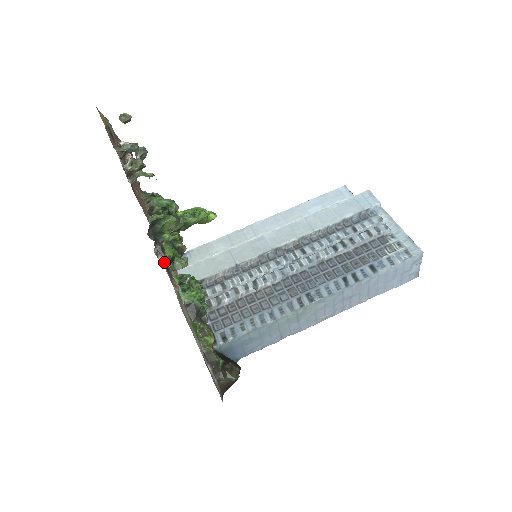
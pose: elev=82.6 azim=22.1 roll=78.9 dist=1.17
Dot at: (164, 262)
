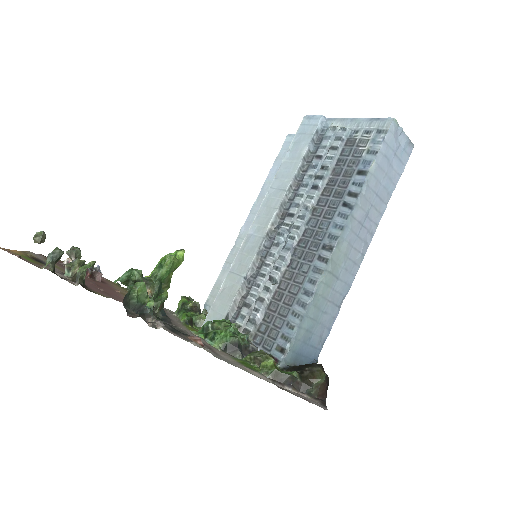
Dot at: (166, 328)
